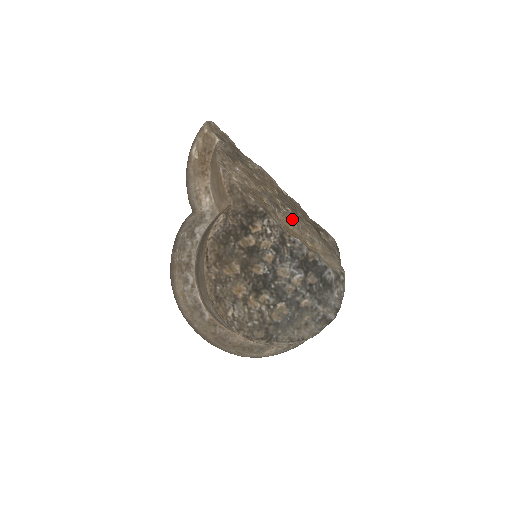
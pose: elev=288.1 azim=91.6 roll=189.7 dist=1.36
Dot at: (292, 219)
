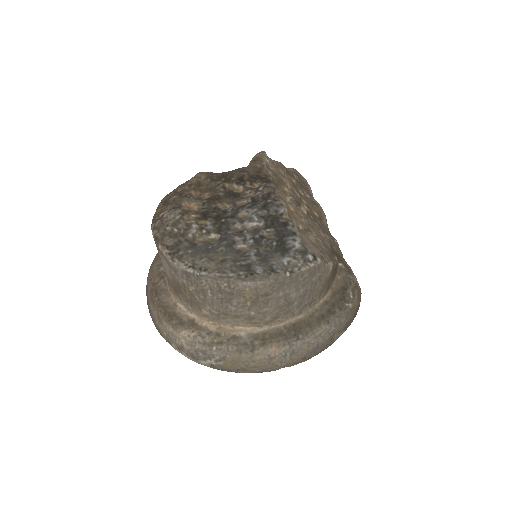
Dot at: (305, 217)
